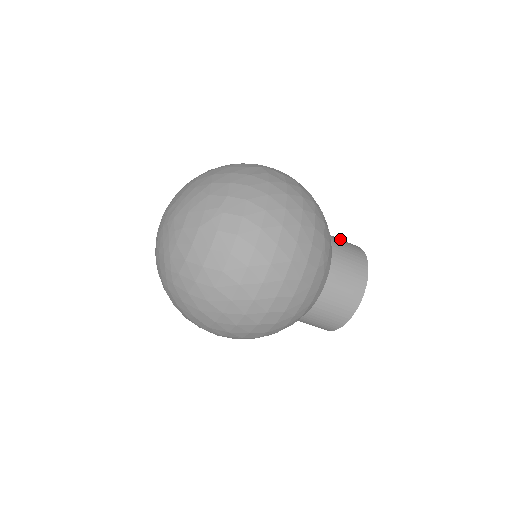
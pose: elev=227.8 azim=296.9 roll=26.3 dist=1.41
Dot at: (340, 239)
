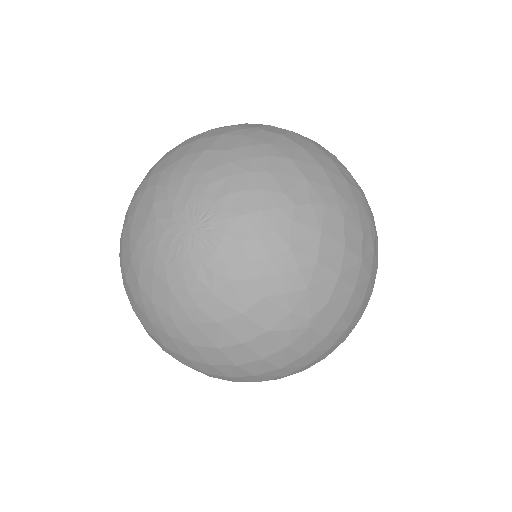
Dot at: occluded
